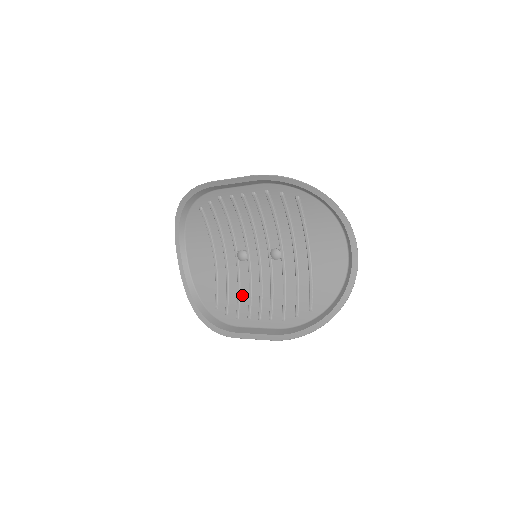
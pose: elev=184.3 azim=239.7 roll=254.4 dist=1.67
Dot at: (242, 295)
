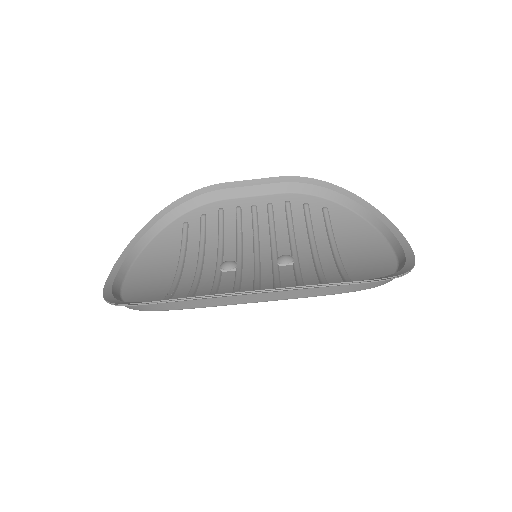
Dot at: occluded
